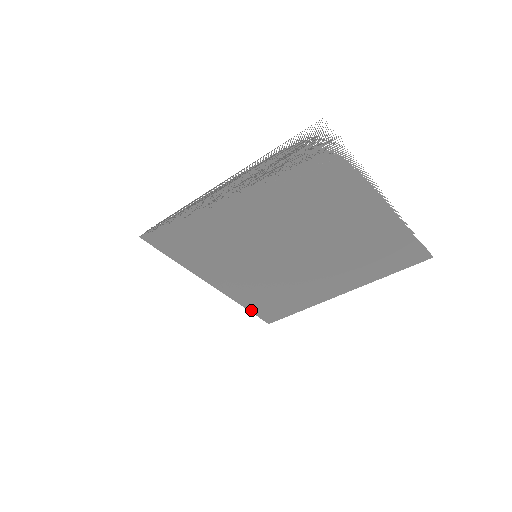
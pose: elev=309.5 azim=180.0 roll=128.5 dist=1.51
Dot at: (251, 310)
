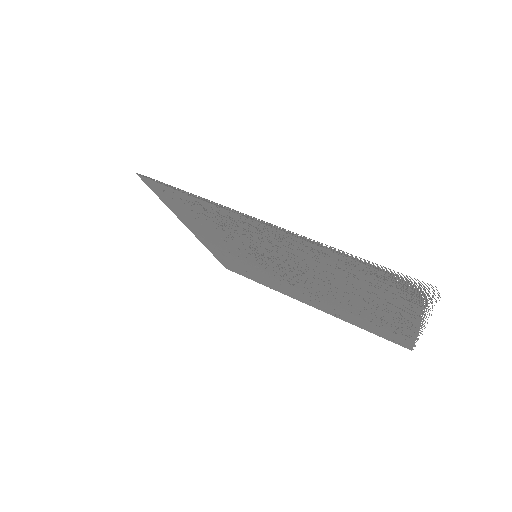
Dot at: (217, 257)
